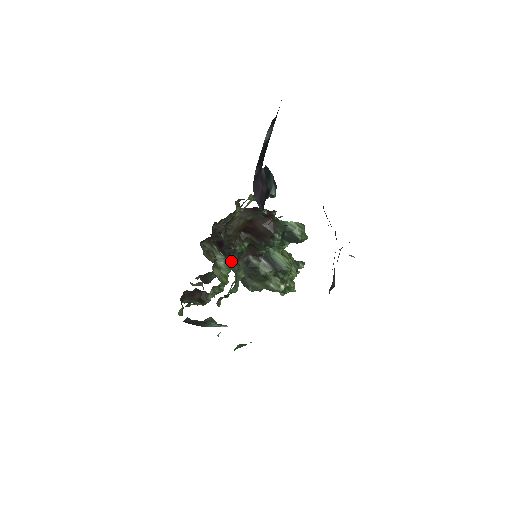
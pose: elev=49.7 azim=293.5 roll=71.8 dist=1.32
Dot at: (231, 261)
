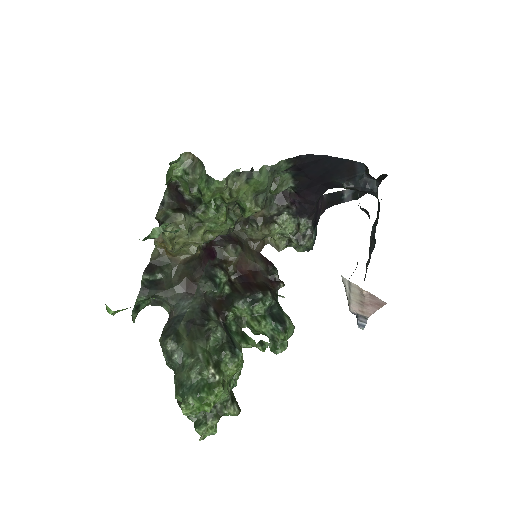
Dot at: occluded
